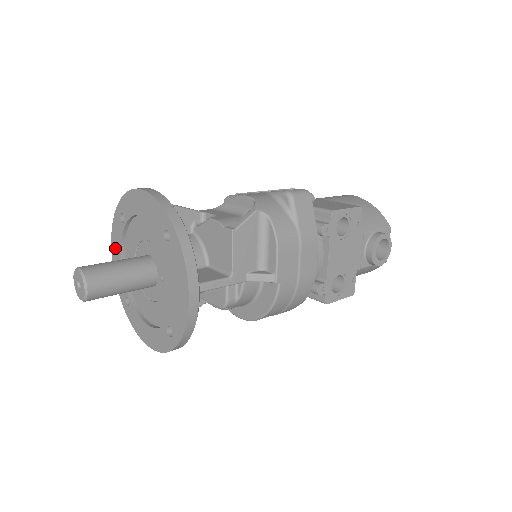
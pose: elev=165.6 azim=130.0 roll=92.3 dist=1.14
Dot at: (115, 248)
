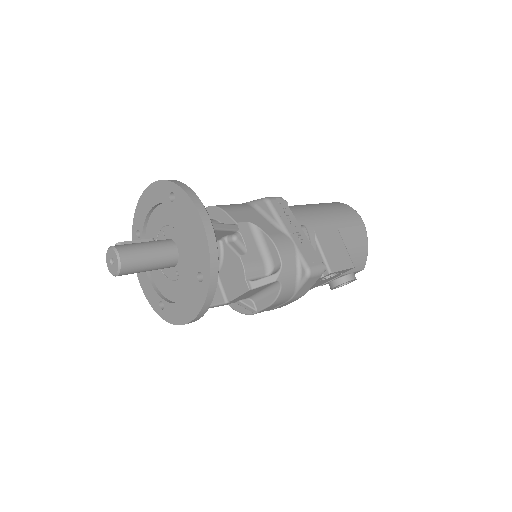
Dot at: (151, 195)
